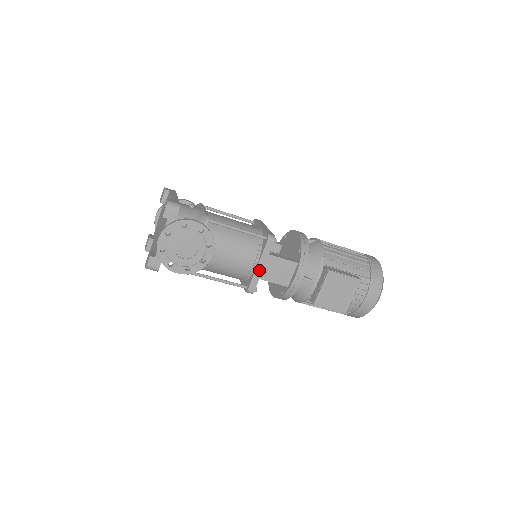
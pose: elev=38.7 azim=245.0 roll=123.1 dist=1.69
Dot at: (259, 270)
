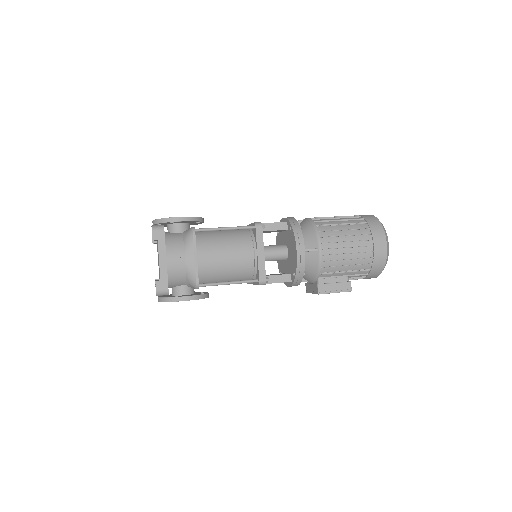
Dot at: occluded
